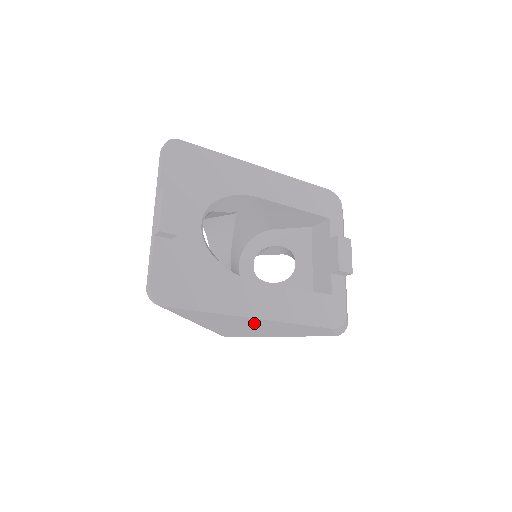
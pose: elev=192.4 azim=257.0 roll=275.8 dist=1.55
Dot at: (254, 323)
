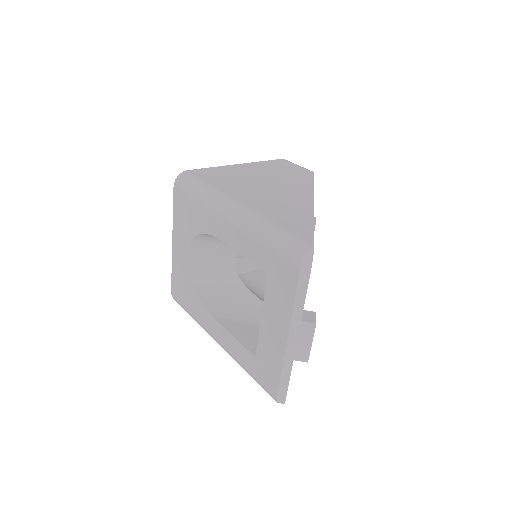
Dot at: occluded
